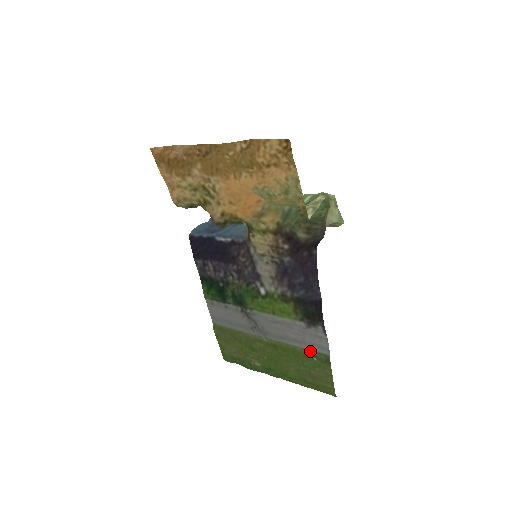
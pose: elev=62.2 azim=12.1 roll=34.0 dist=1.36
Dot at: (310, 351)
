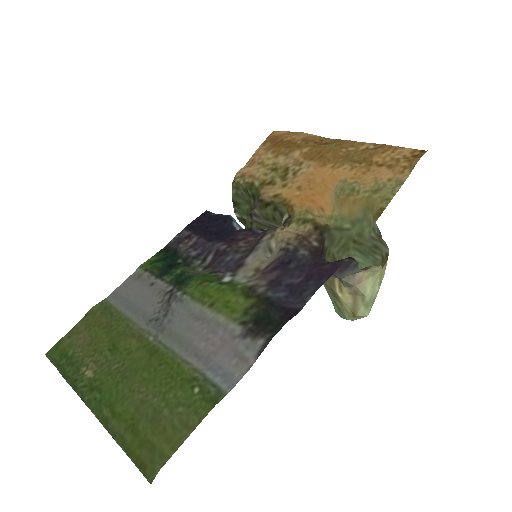
Dot at: (203, 375)
